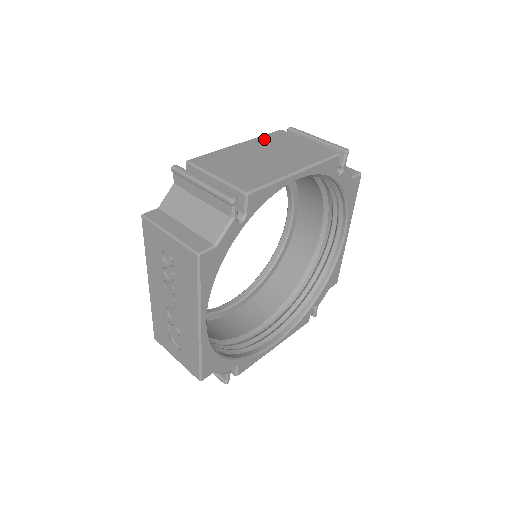
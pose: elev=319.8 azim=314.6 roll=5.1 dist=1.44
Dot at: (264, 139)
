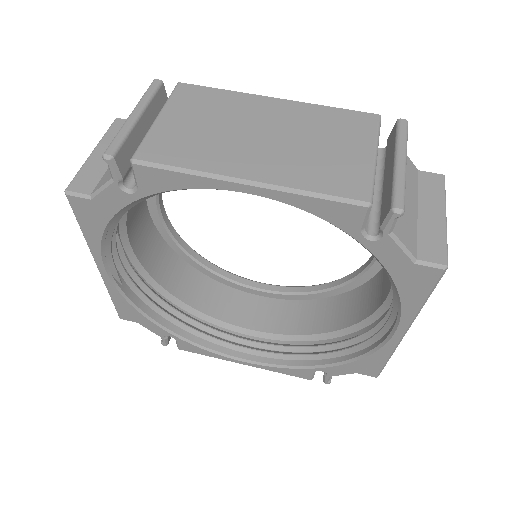
Dot at: (320, 112)
